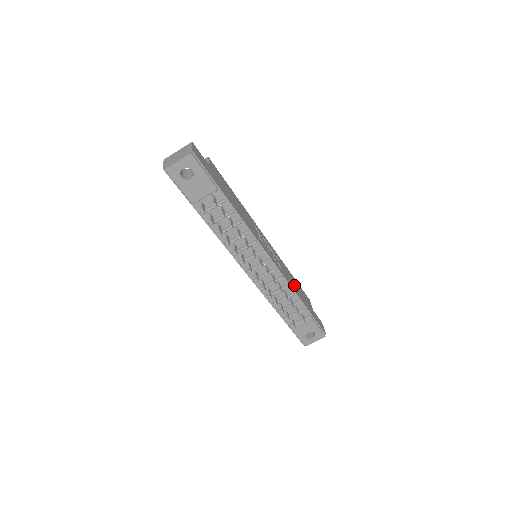
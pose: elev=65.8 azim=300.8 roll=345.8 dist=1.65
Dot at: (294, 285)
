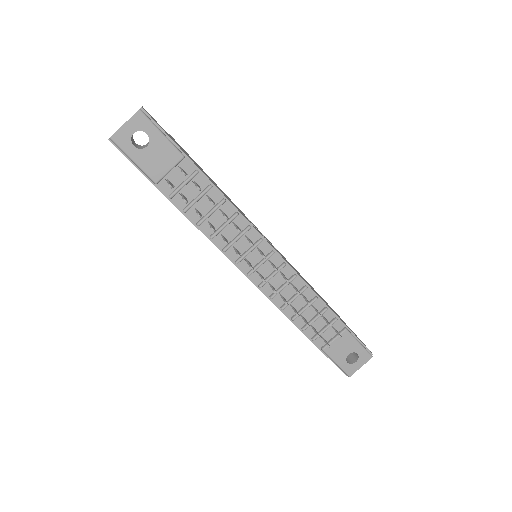
Dot at: occluded
